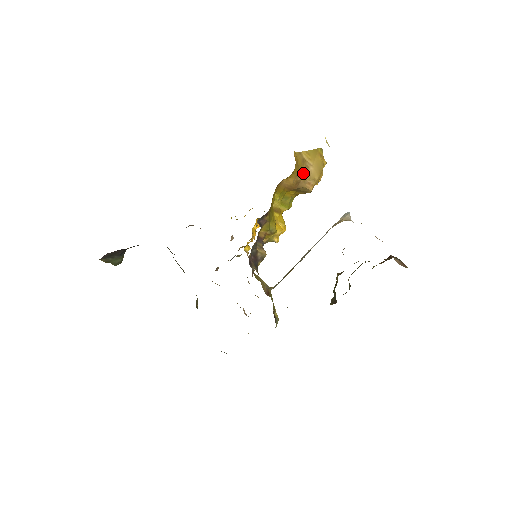
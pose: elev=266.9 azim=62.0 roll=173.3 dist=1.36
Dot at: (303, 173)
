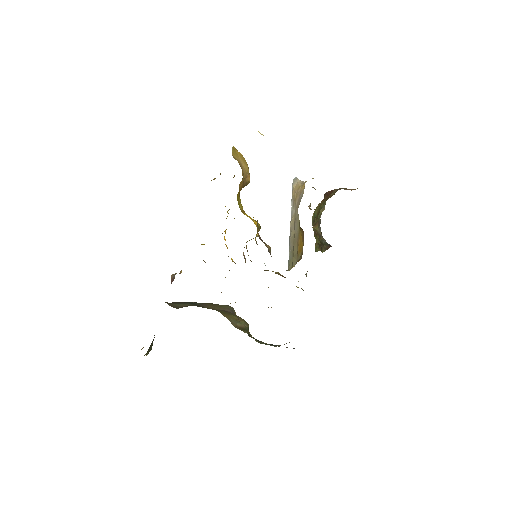
Dot at: (242, 171)
